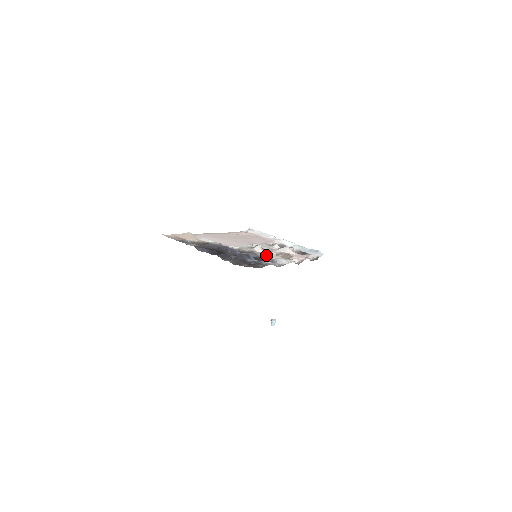
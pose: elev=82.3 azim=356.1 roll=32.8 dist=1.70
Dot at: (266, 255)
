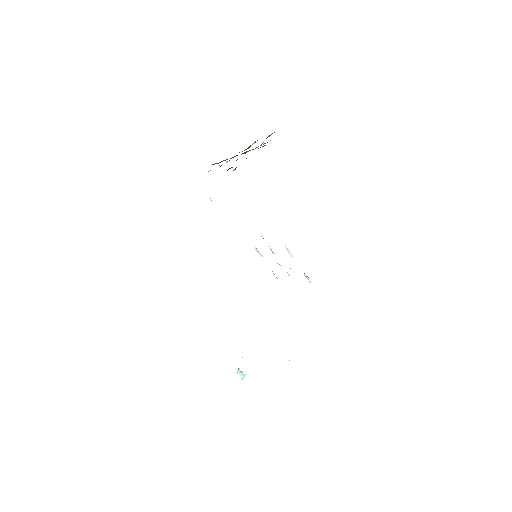
Dot at: occluded
